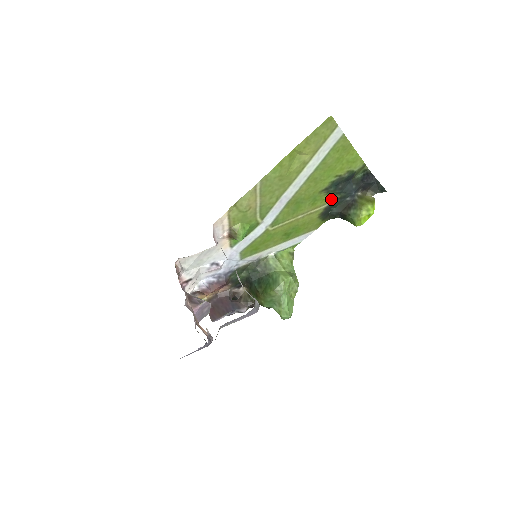
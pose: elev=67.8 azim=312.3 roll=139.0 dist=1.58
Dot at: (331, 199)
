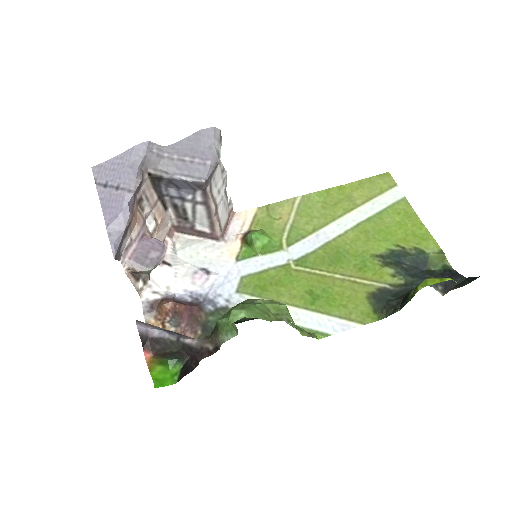
Dot at: (390, 280)
